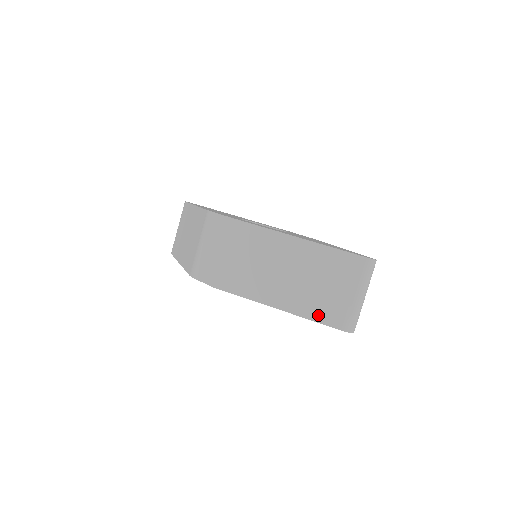
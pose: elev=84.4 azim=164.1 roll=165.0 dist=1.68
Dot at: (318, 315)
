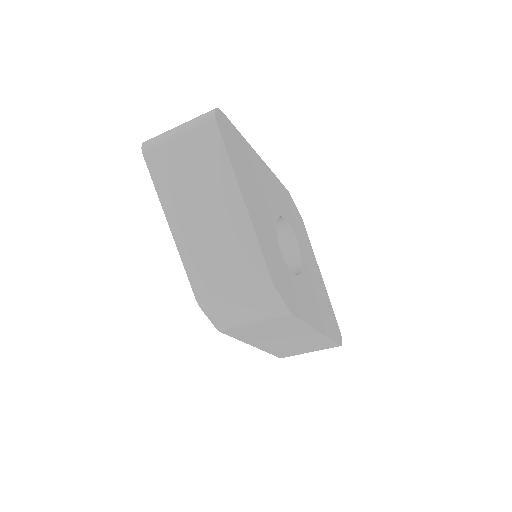
Dot at: (276, 353)
